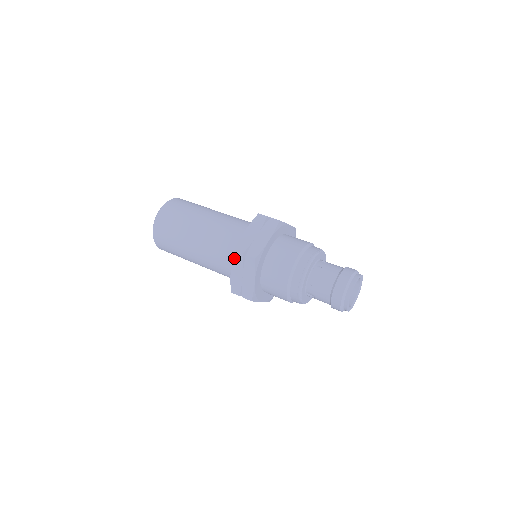
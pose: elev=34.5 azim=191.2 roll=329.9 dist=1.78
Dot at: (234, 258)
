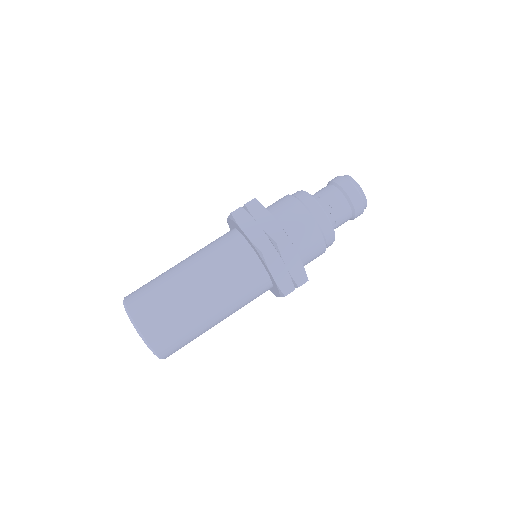
Dot at: (237, 218)
